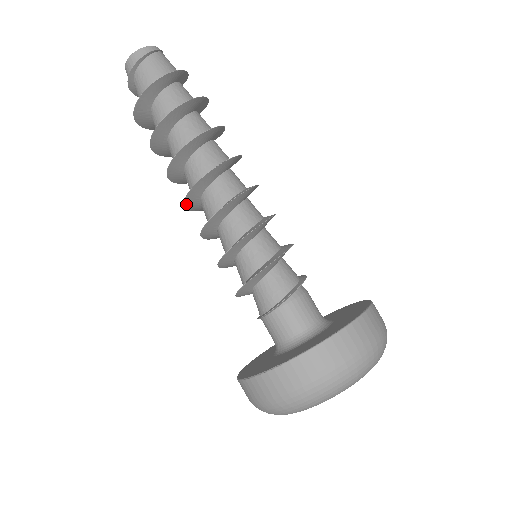
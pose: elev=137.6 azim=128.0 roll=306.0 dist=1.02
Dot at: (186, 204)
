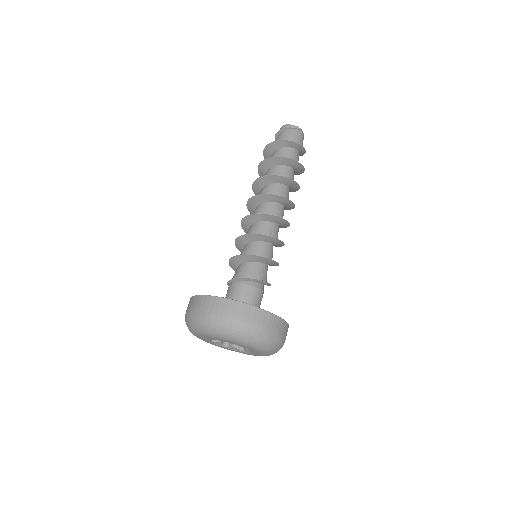
Dot at: (249, 210)
